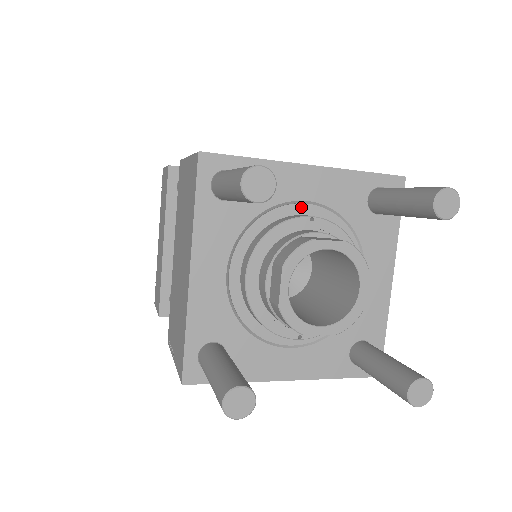
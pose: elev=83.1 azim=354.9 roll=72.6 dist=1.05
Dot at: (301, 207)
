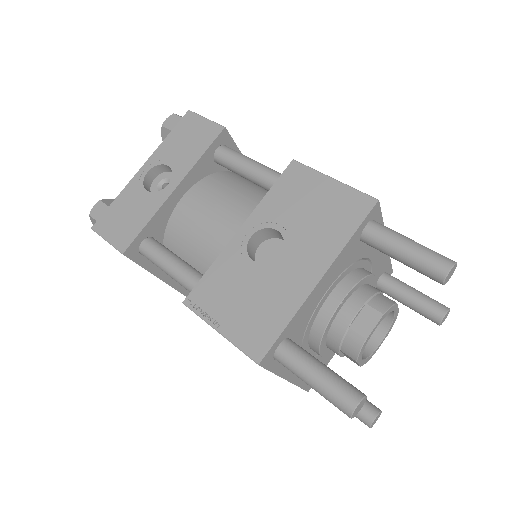
Dot at: (325, 296)
